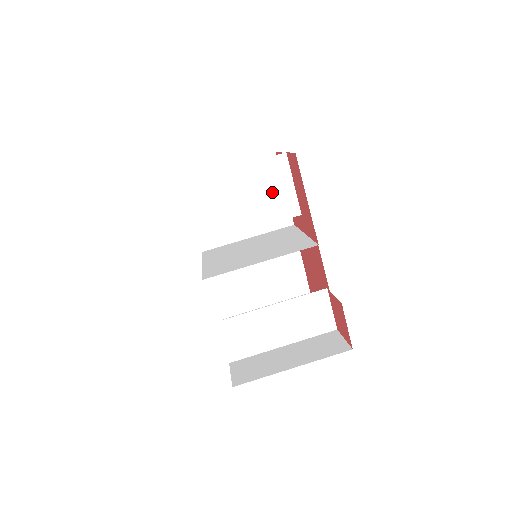
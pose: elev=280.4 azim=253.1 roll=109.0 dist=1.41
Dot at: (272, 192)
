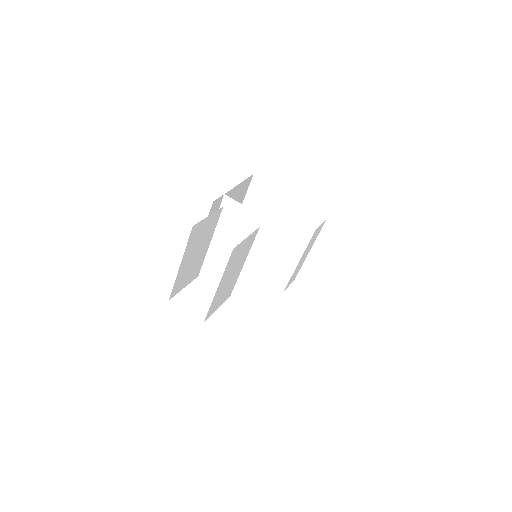
Dot at: (241, 253)
